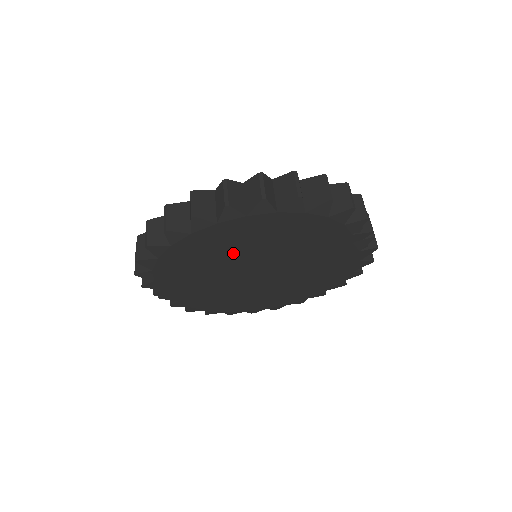
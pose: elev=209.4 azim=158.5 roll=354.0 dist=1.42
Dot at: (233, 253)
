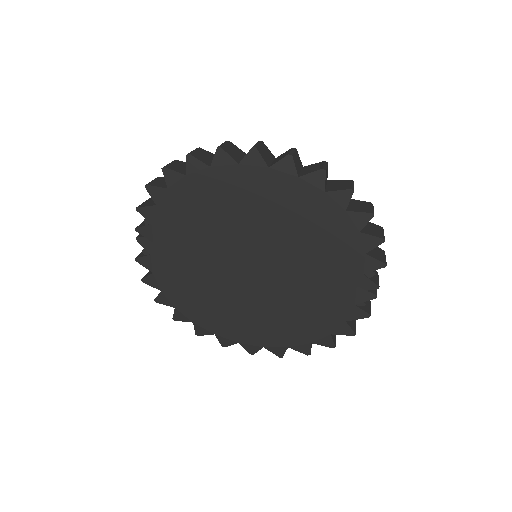
Dot at: (251, 220)
